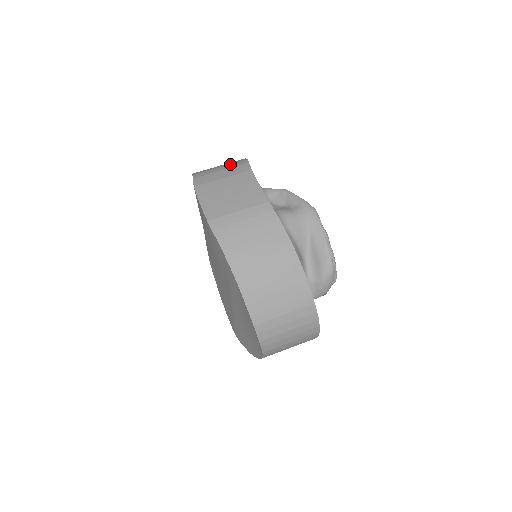
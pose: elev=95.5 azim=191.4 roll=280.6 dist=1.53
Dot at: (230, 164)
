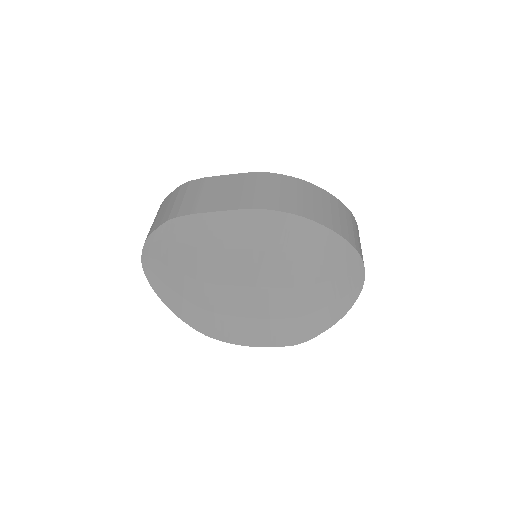
Dot at: (177, 195)
